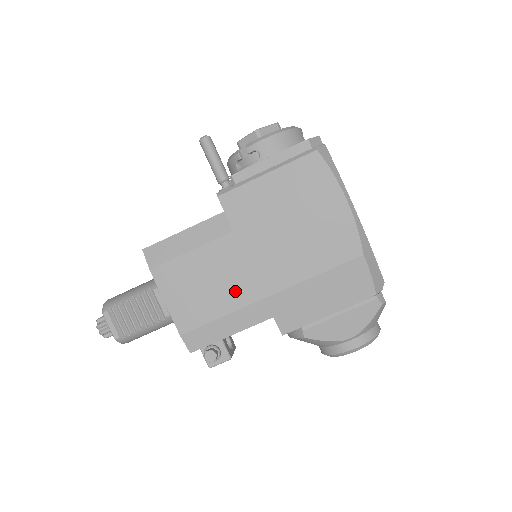
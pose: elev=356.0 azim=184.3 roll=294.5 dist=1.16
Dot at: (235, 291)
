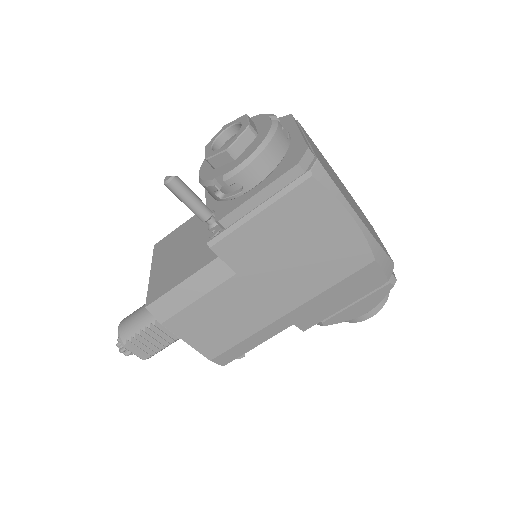
Dot at: (252, 319)
